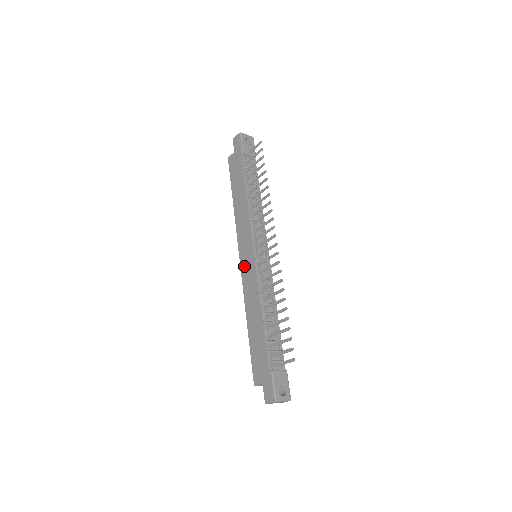
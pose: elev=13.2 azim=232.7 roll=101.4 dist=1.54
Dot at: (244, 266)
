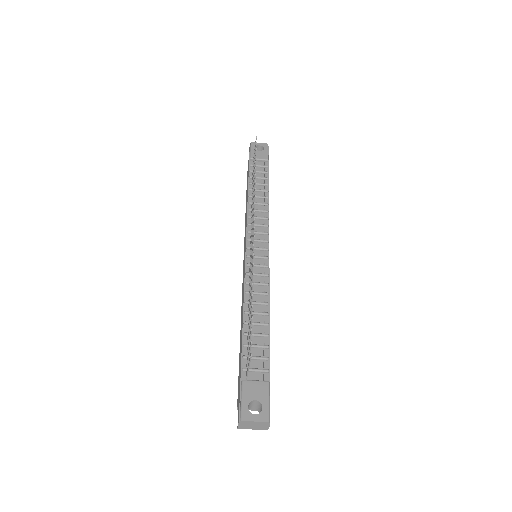
Dot at: (243, 270)
